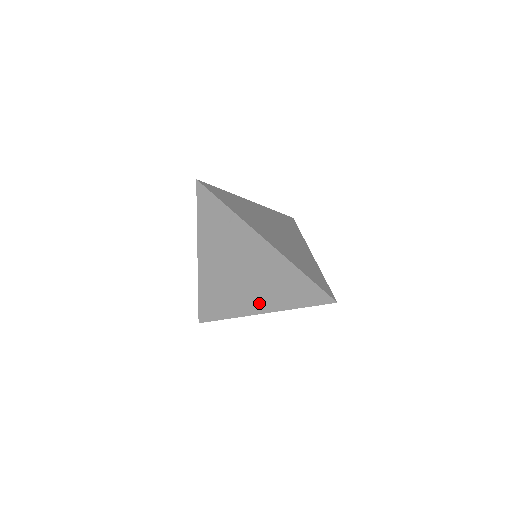
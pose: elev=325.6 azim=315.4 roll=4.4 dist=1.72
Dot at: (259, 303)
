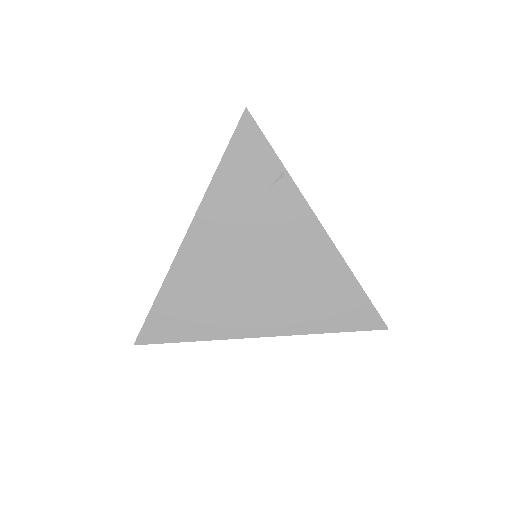
Dot at: (266, 319)
